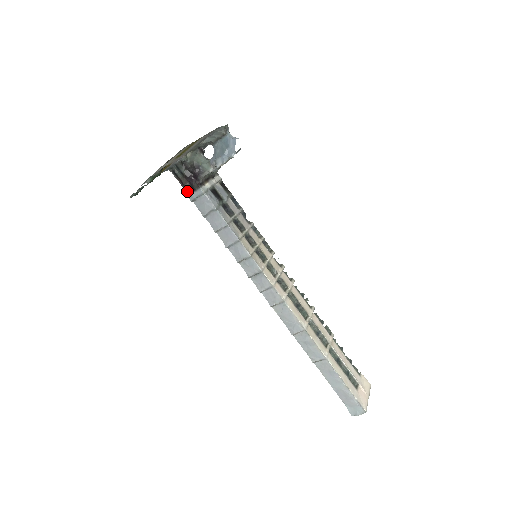
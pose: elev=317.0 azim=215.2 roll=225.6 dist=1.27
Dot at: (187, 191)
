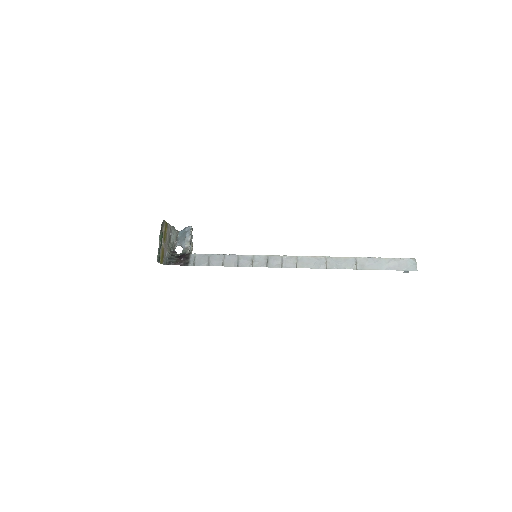
Dot at: (186, 264)
